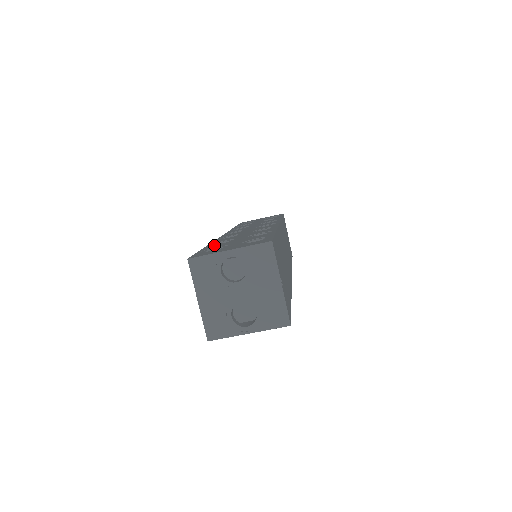
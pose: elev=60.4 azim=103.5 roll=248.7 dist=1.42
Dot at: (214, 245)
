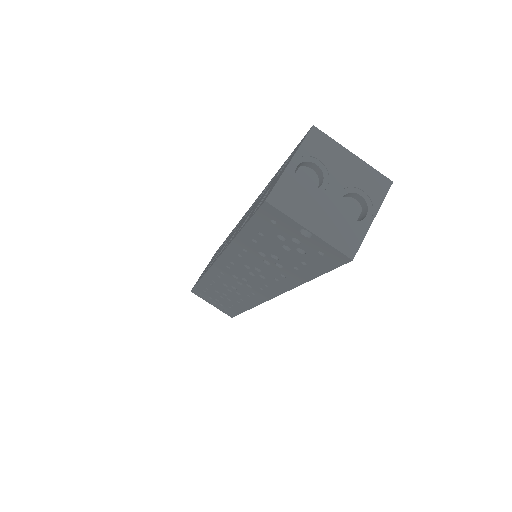
Dot at: occluded
